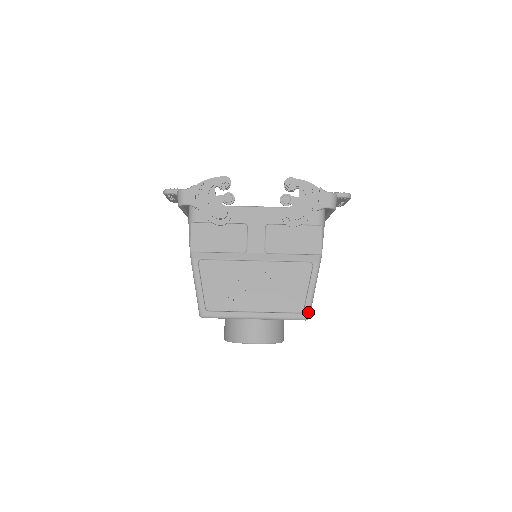
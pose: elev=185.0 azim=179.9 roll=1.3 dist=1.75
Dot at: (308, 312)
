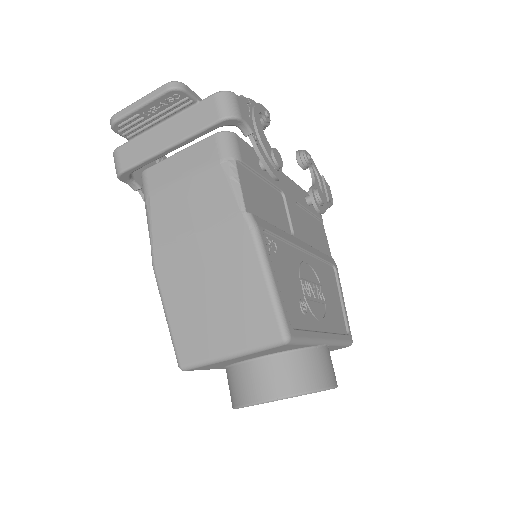
Dot at: occluded
